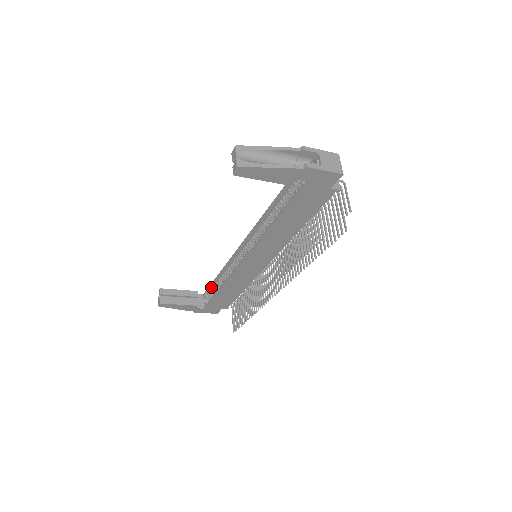
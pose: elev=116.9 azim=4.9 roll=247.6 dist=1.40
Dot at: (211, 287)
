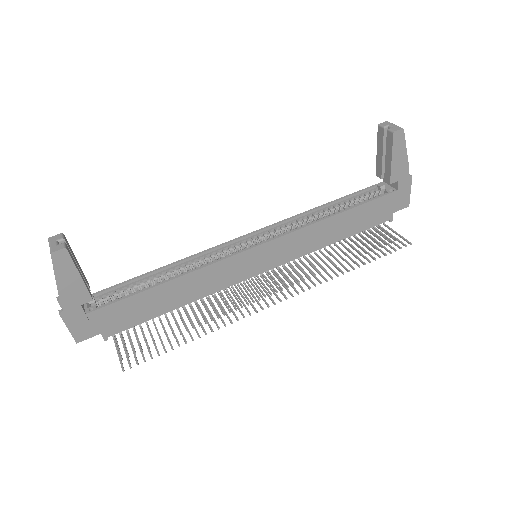
Dot at: (119, 287)
